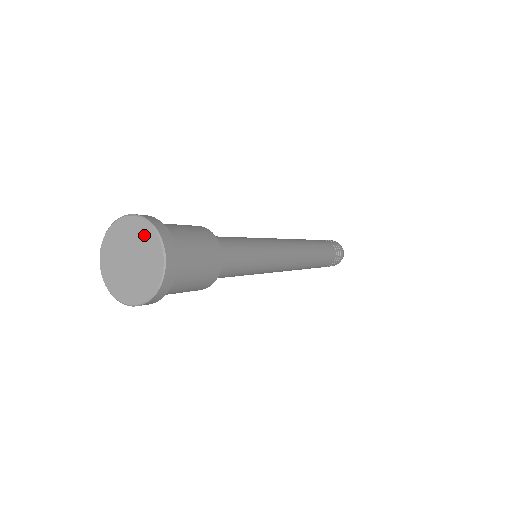
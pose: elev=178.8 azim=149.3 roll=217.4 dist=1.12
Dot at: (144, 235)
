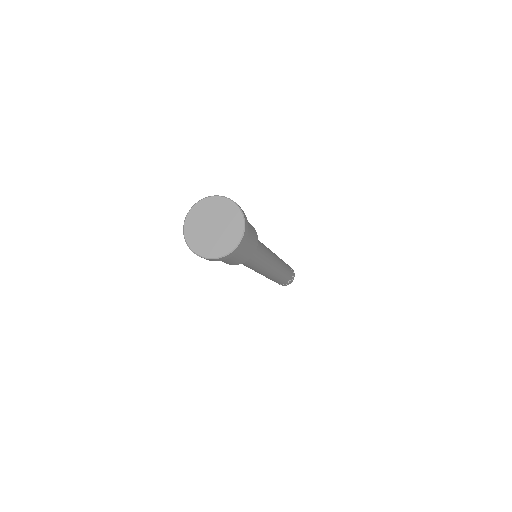
Dot at: (206, 207)
